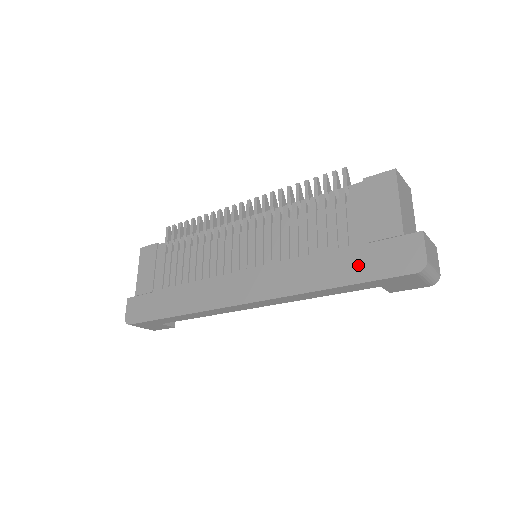
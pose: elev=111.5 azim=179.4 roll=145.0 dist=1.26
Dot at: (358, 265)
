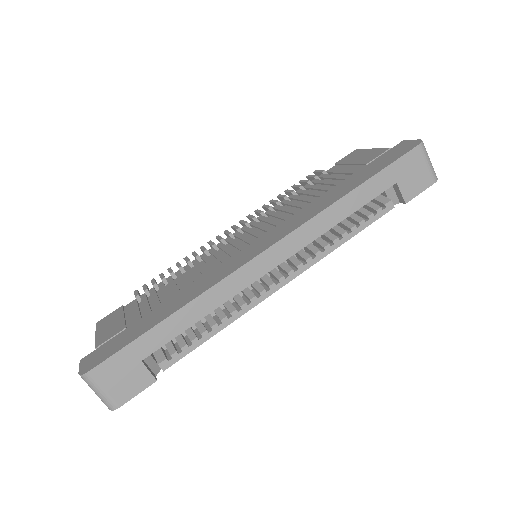
Dot at: (368, 171)
